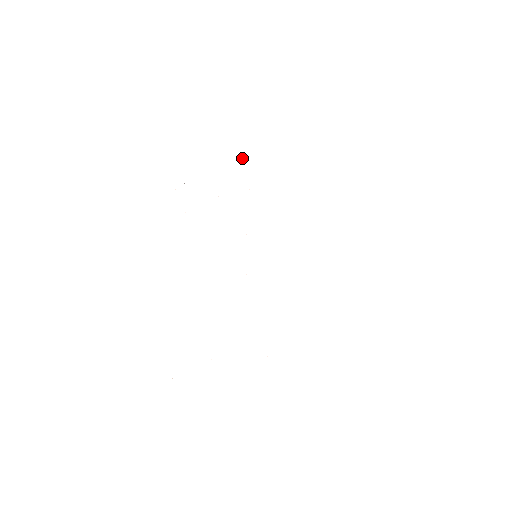
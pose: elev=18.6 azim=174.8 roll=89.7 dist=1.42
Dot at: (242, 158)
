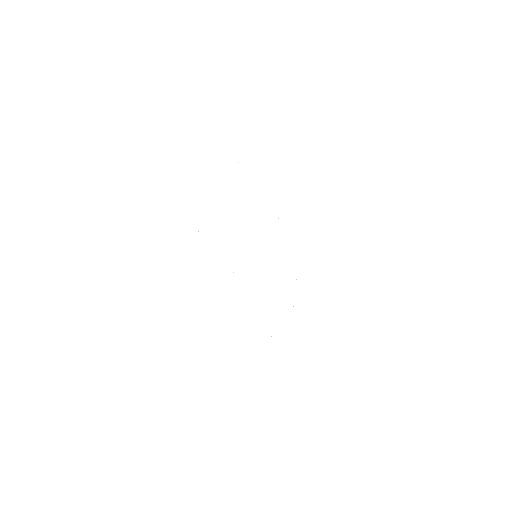
Dot at: occluded
